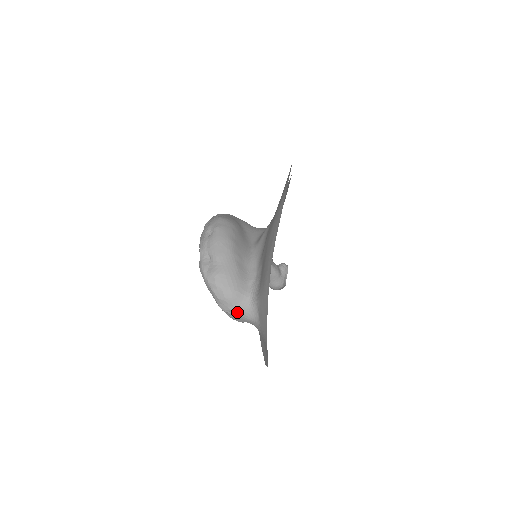
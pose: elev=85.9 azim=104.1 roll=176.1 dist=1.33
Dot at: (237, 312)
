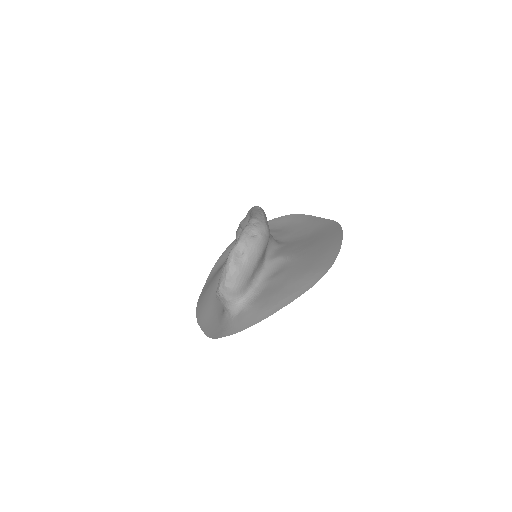
Dot at: (227, 300)
